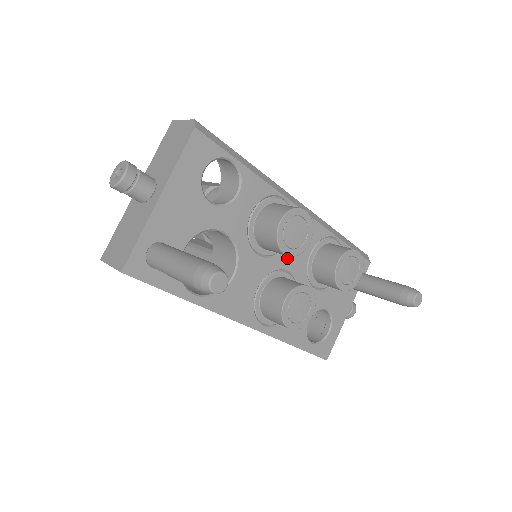
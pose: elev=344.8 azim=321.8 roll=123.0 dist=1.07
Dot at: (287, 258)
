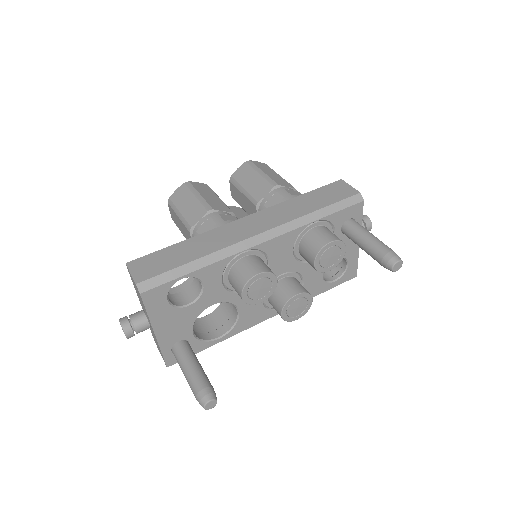
Dot at: (274, 271)
